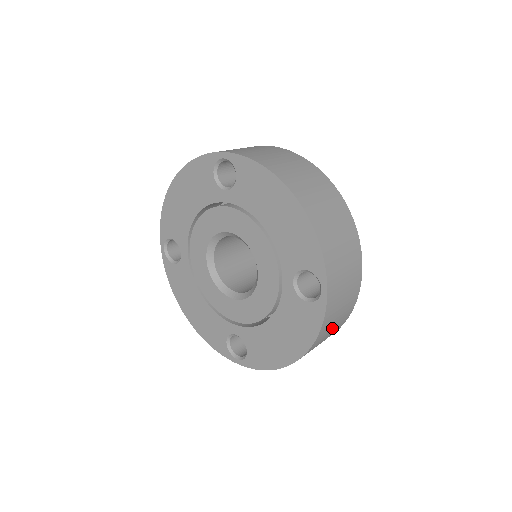
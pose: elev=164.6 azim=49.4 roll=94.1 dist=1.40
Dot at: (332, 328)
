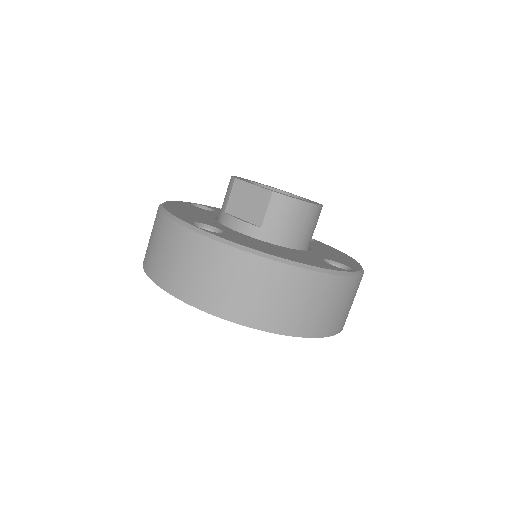
Dot at: occluded
